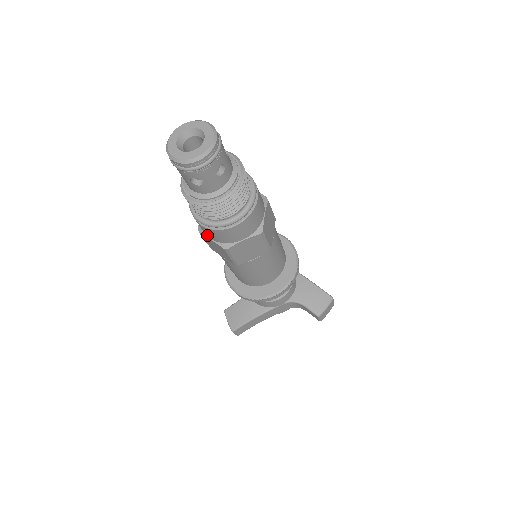
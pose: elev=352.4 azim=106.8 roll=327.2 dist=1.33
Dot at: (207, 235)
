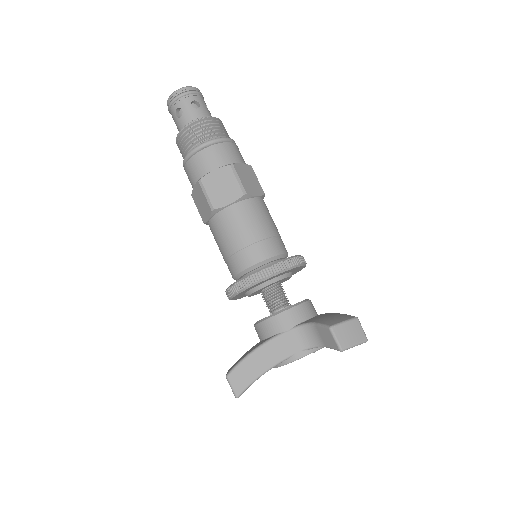
Dot at: (192, 184)
